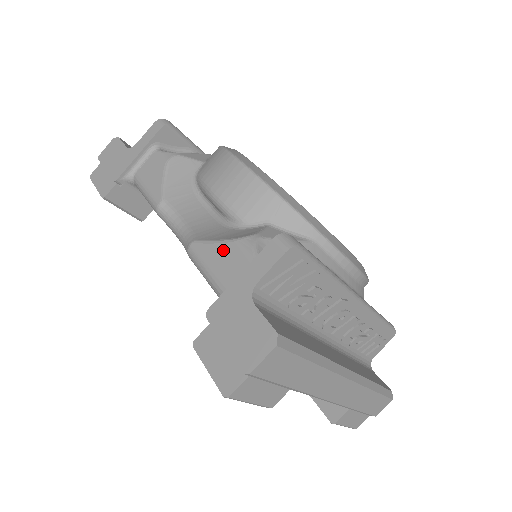
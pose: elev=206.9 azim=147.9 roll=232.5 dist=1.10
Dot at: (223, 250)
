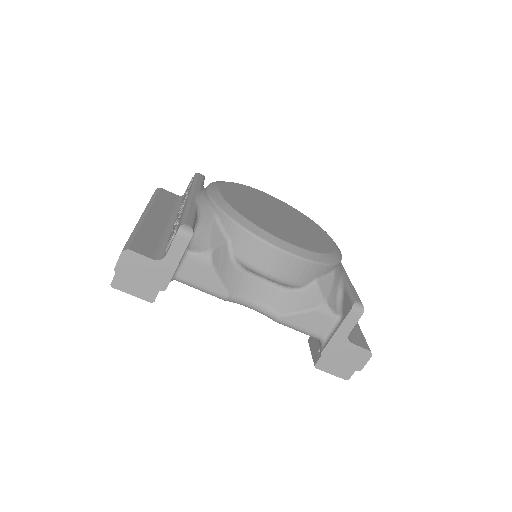
Dot at: (309, 317)
